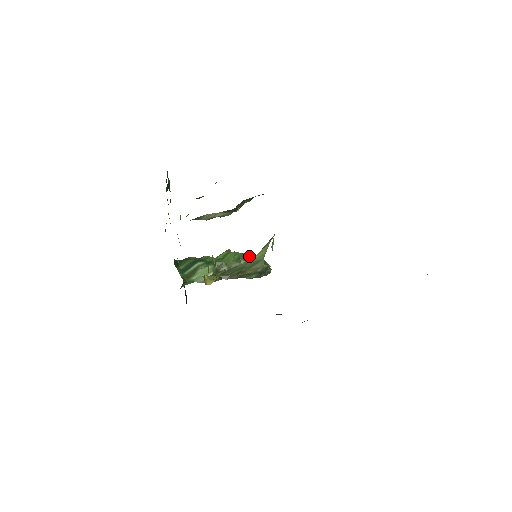
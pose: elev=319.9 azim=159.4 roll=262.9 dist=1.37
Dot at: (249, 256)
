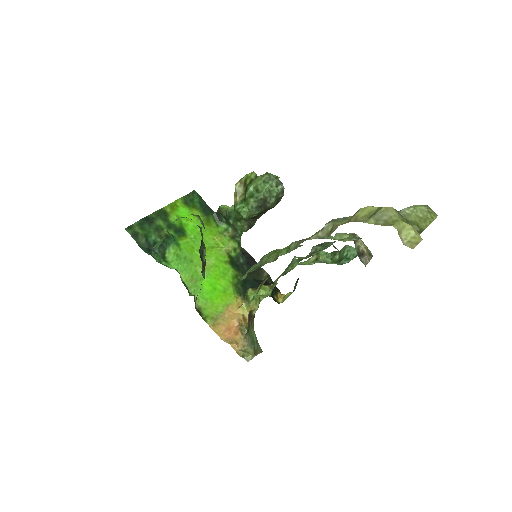
Dot at: (254, 202)
